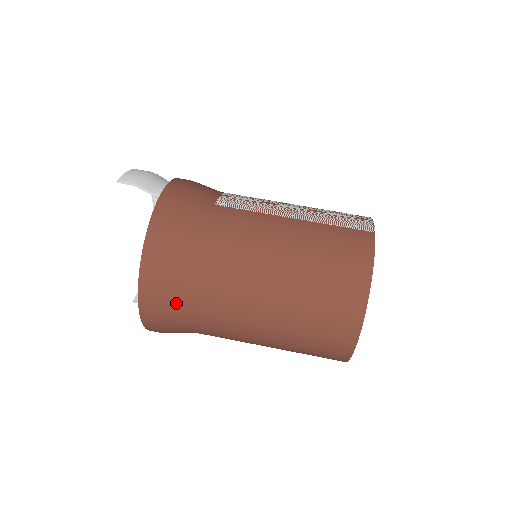
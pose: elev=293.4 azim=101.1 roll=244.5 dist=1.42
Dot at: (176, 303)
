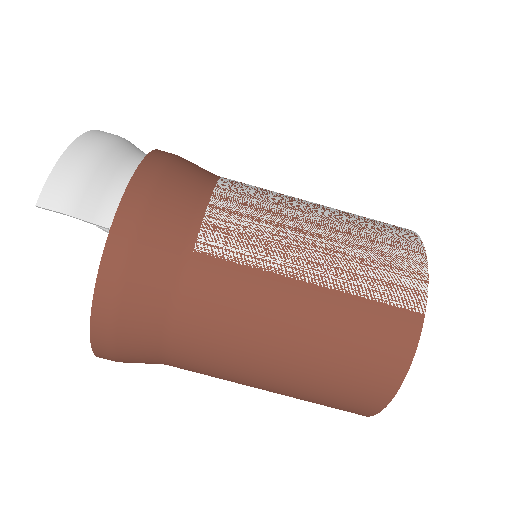
Dot at: (145, 362)
